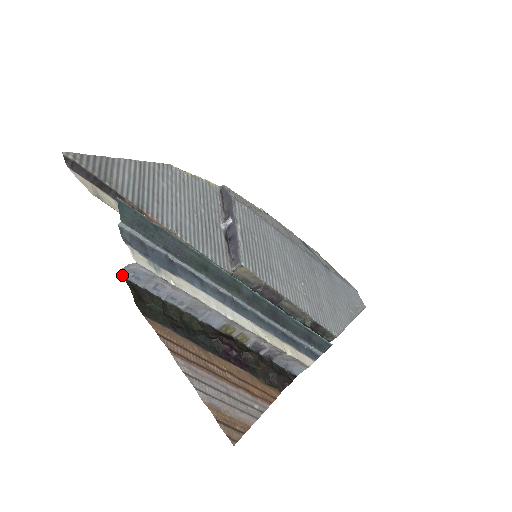
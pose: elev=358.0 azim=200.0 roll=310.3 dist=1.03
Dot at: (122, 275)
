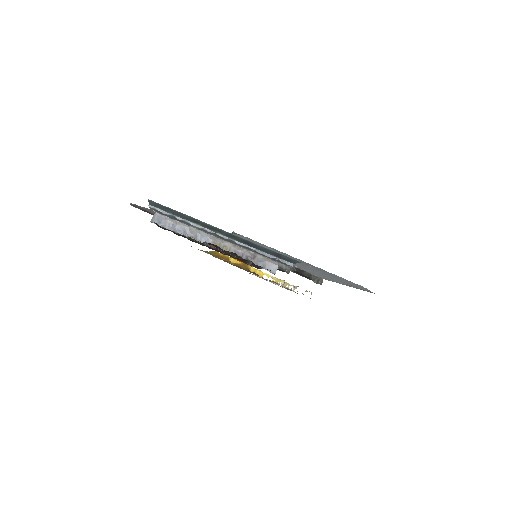
Dot at: (152, 222)
